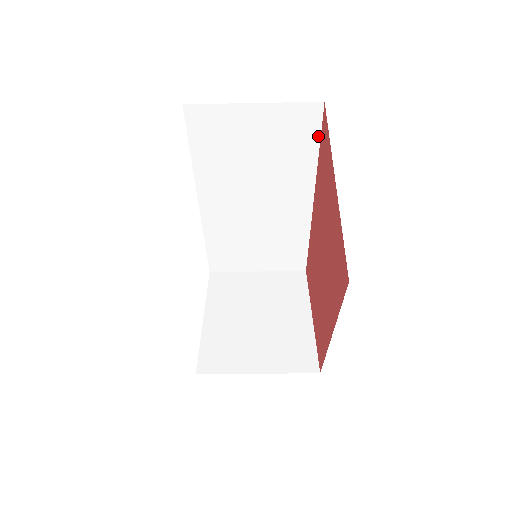
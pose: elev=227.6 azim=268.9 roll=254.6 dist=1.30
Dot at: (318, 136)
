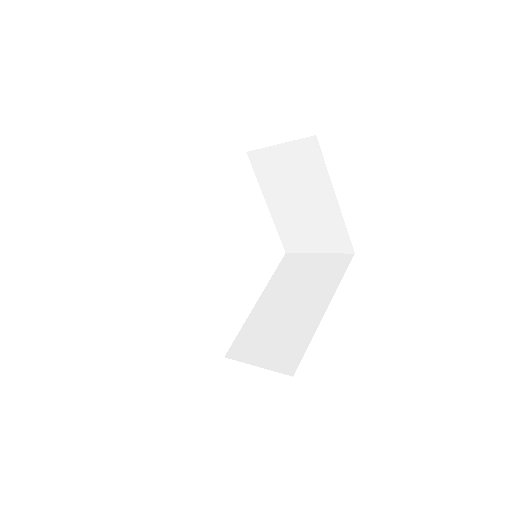
Dot at: occluded
